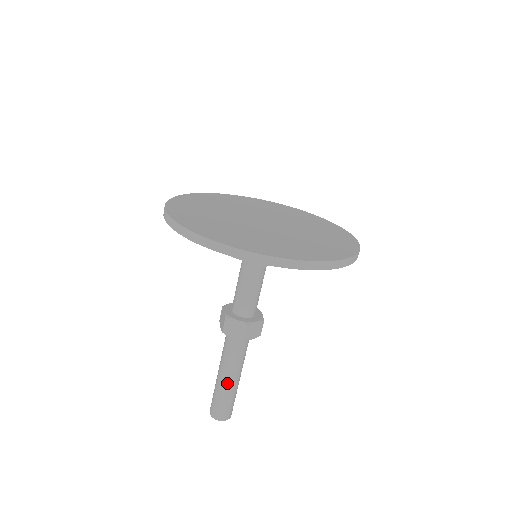
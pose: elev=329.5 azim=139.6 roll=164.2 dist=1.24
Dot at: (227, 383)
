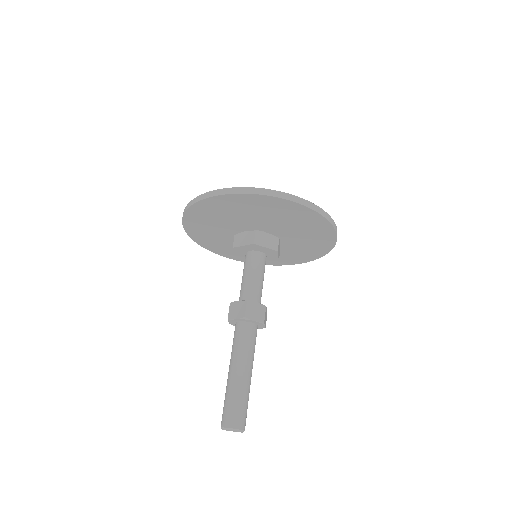
Dot at: (246, 378)
